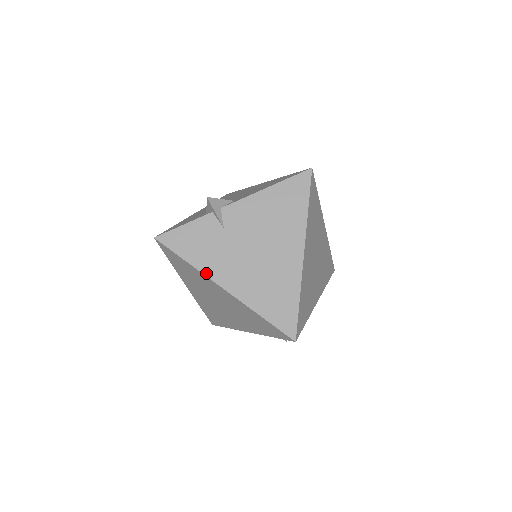
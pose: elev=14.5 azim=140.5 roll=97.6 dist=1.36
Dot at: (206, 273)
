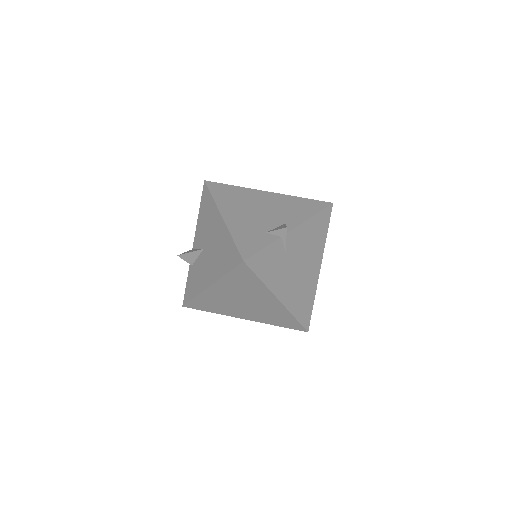
Dot at: (272, 290)
